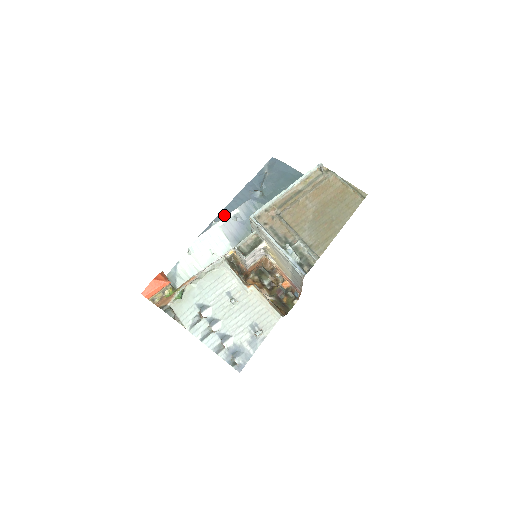
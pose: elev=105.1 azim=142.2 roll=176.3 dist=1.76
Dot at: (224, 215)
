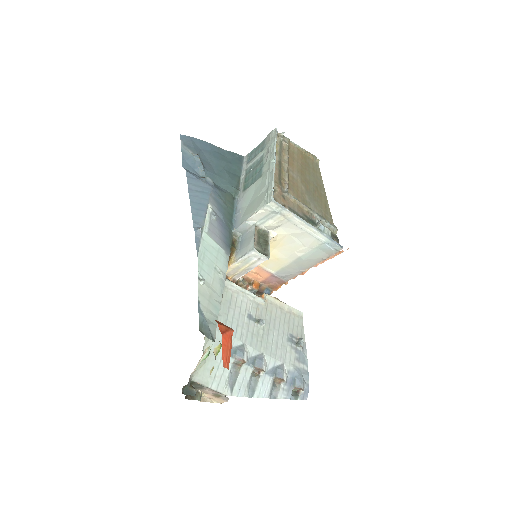
Dot at: (202, 216)
